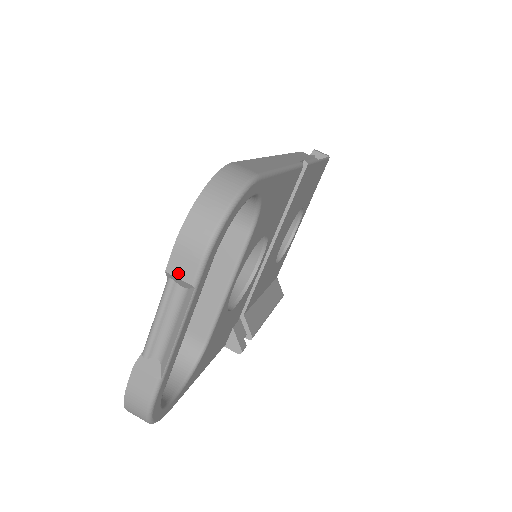
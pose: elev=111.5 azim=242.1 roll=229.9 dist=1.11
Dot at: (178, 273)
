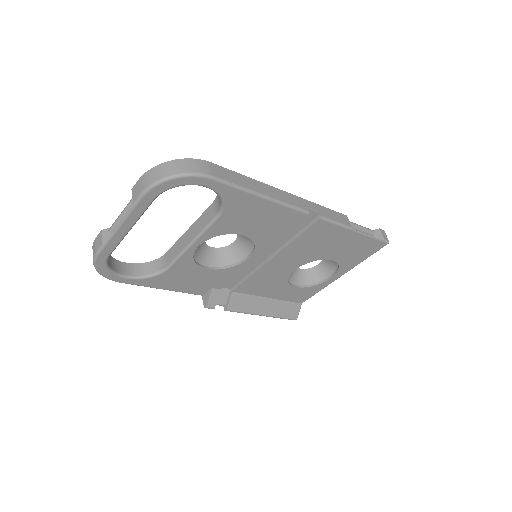
Dot at: (134, 193)
